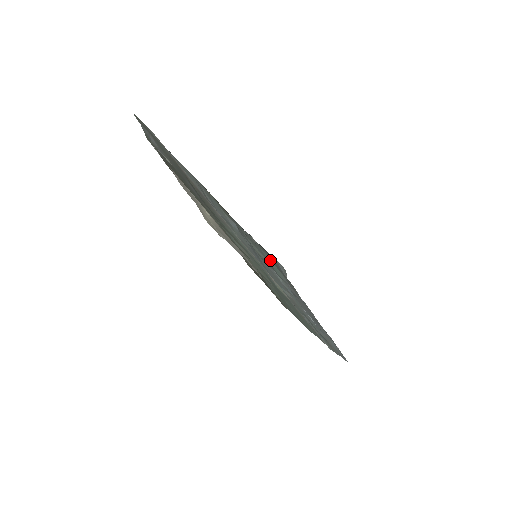
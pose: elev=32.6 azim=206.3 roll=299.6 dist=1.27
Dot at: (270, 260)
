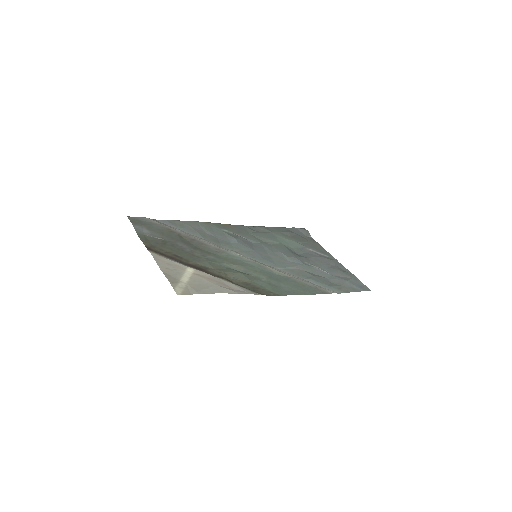
Dot at: (283, 238)
